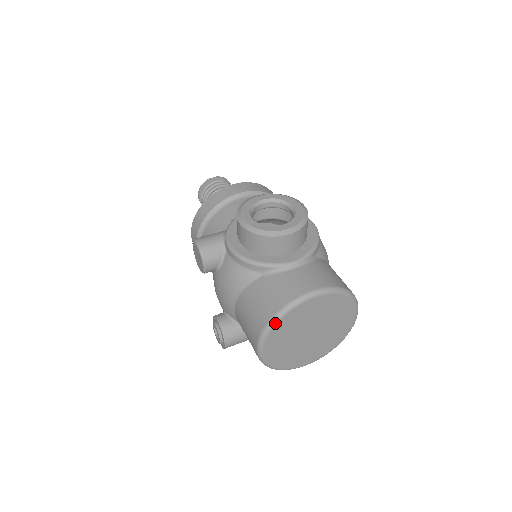
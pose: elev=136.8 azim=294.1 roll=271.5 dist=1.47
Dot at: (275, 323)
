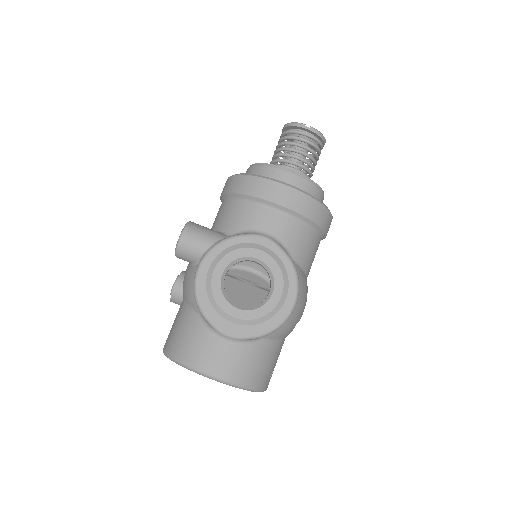
Dot at: (173, 361)
